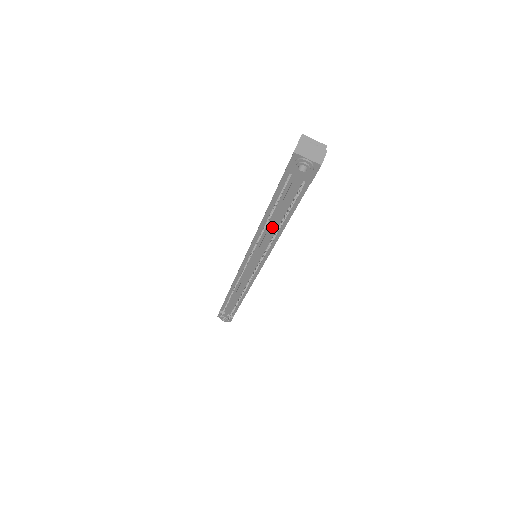
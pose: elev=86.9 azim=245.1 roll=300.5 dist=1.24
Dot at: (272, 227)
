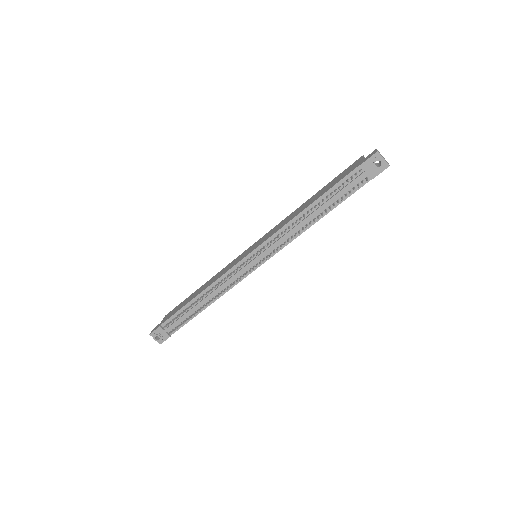
Dot at: (312, 215)
